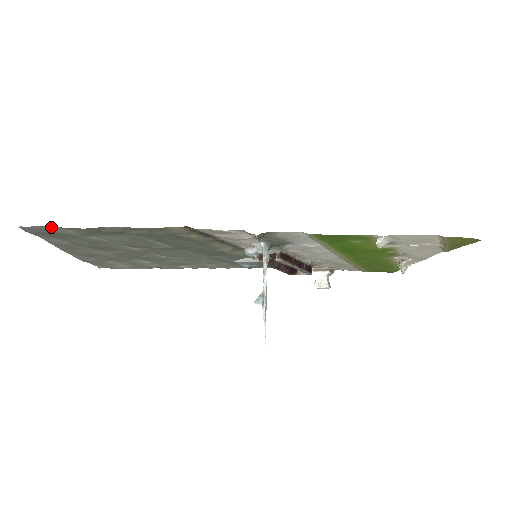
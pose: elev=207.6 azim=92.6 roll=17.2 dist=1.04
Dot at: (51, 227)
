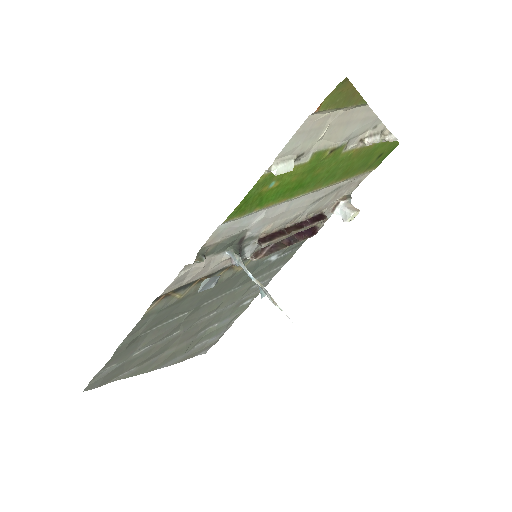
Dot at: (98, 375)
